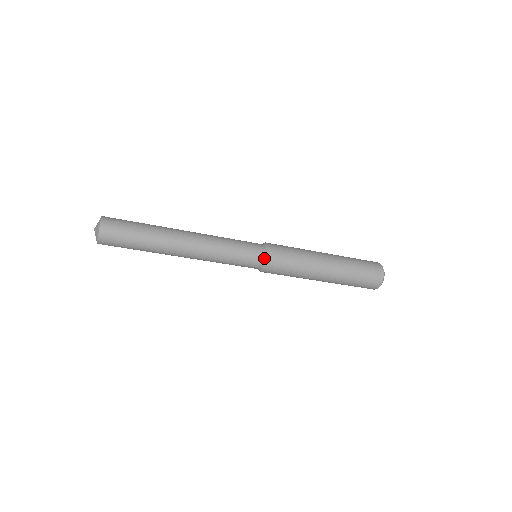
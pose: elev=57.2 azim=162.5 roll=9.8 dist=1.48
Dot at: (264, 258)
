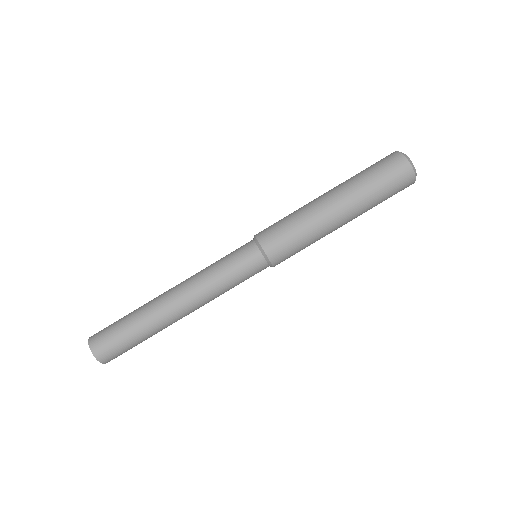
Dot at: (263, 256)
